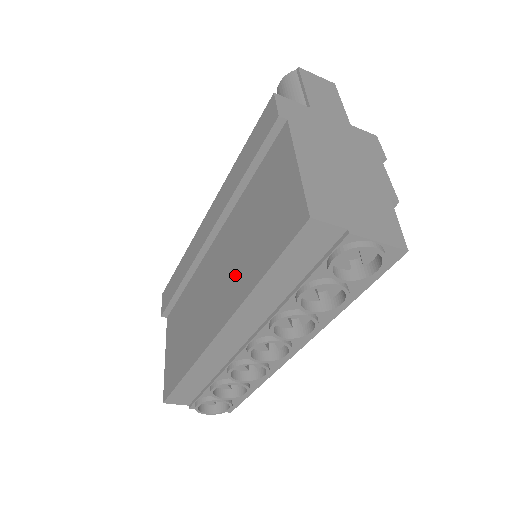
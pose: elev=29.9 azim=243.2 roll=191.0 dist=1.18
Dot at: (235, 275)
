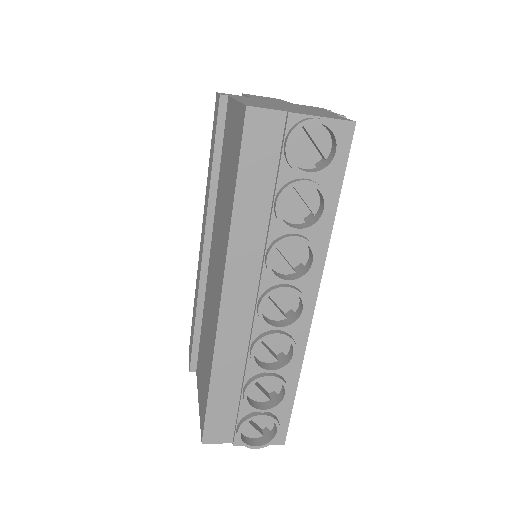
Dot at: (222, 237)
